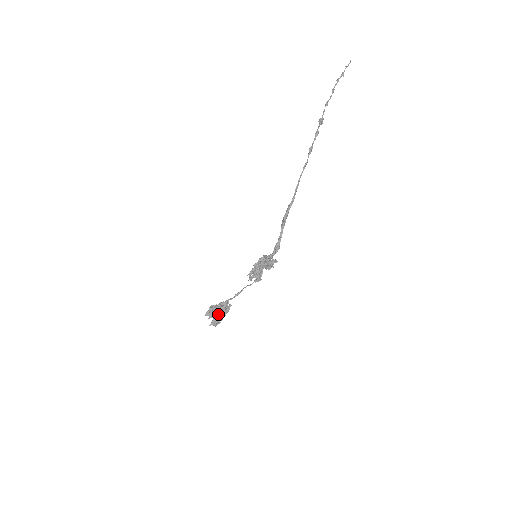
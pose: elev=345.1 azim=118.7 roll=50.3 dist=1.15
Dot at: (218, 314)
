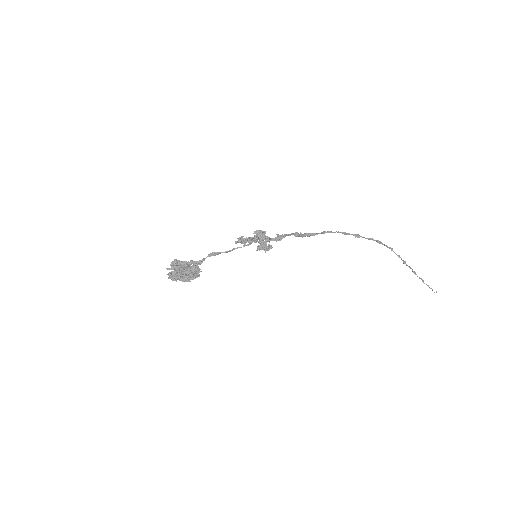
Dot at: (183, 267)
